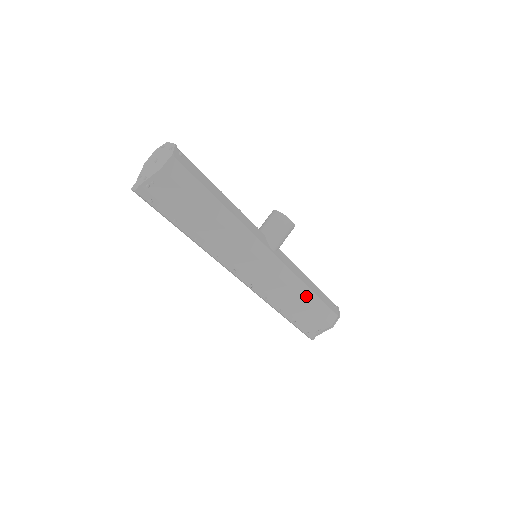
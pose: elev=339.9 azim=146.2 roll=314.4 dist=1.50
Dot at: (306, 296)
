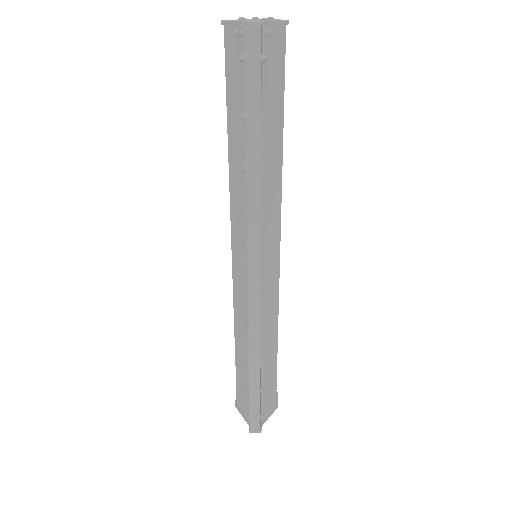
Dot at: occluded
